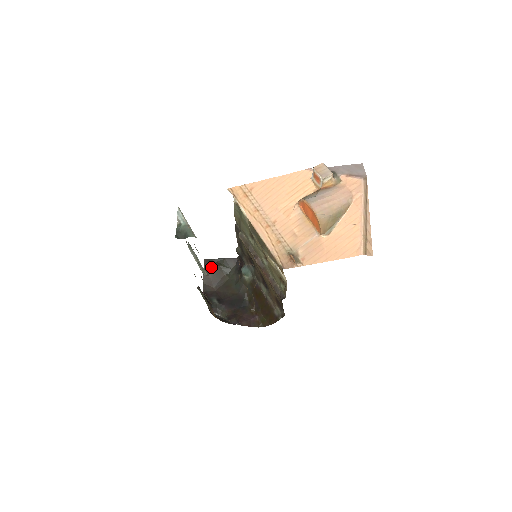
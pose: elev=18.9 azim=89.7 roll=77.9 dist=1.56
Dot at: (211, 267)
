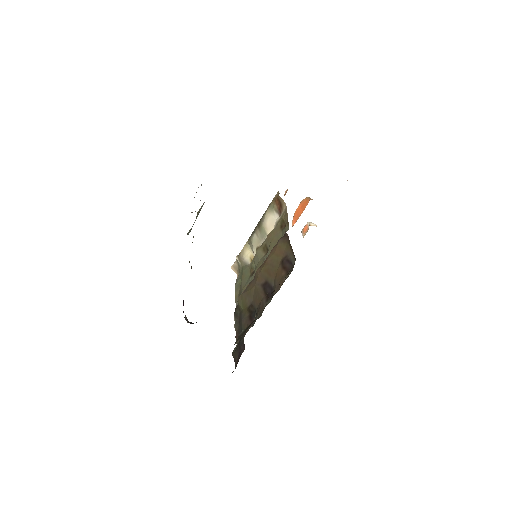
Dot at: occluded
